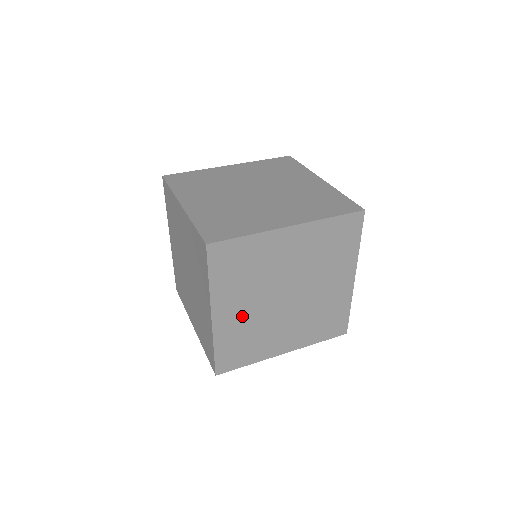
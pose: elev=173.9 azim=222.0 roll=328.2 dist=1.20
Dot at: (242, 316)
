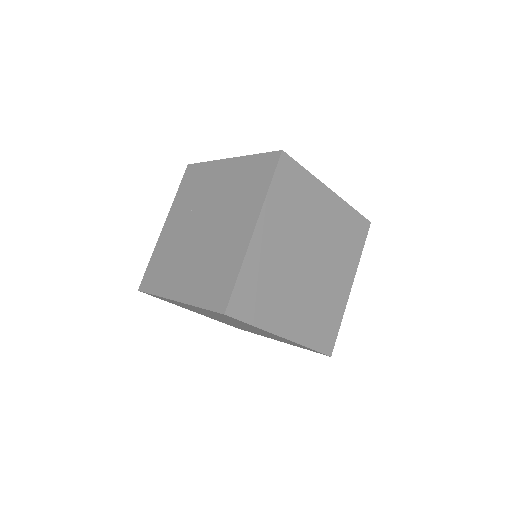
Dot at: (273, 252)
